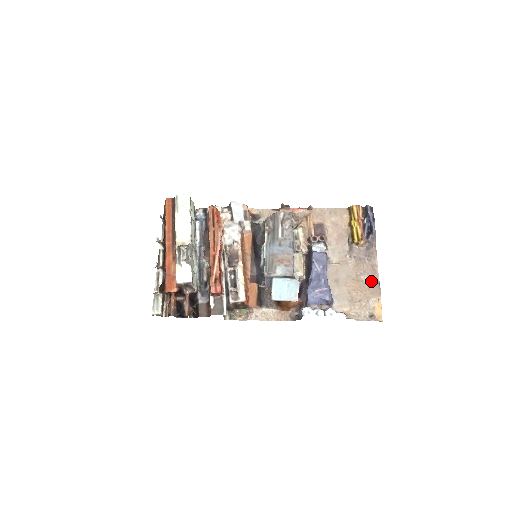
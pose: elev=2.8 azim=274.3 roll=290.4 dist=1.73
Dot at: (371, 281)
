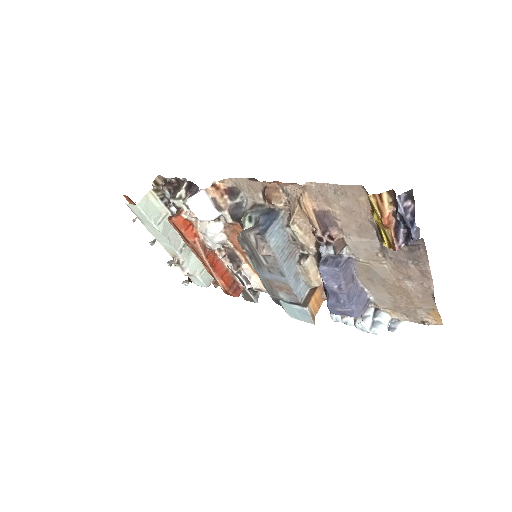
Dot at: (421, 289)
